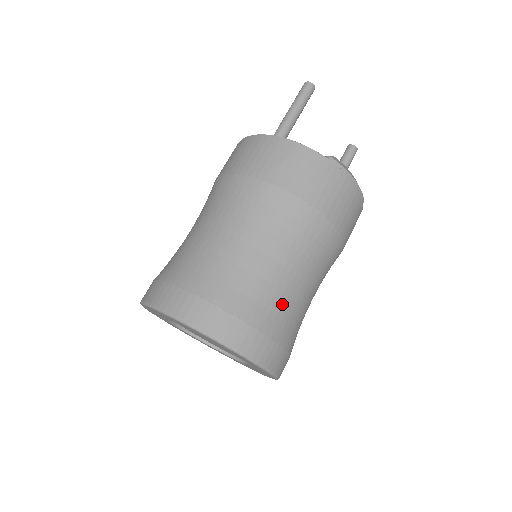
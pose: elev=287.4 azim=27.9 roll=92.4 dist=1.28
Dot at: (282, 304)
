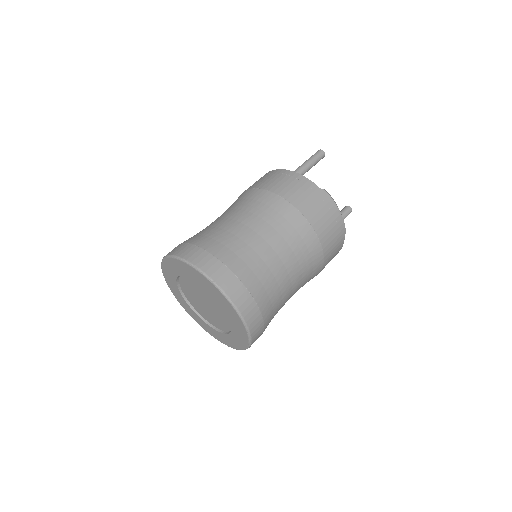
Dot at: (266, 275)
